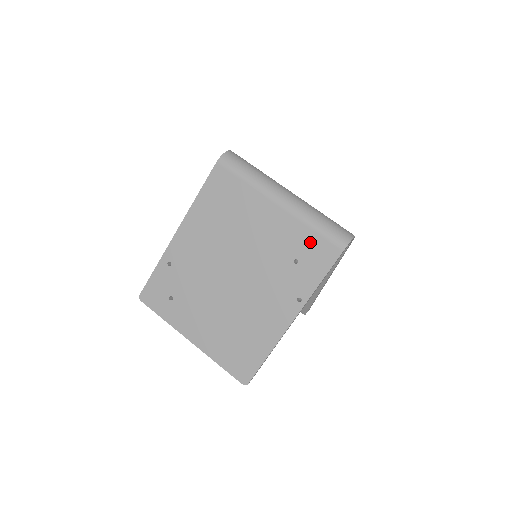
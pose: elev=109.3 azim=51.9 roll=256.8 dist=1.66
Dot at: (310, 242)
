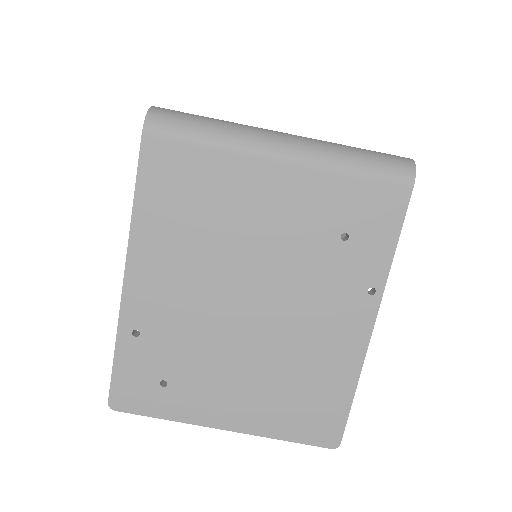
Dot at: (356, 197)
